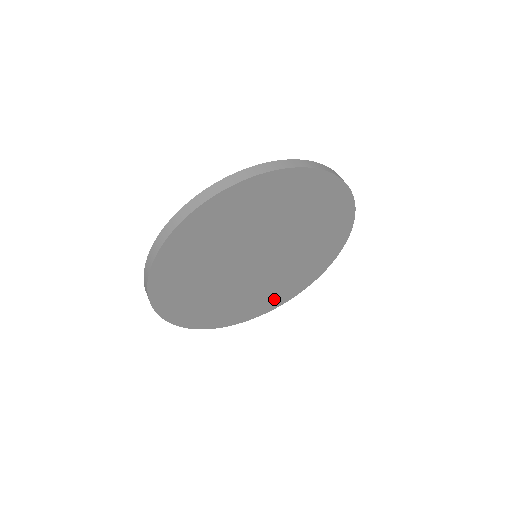
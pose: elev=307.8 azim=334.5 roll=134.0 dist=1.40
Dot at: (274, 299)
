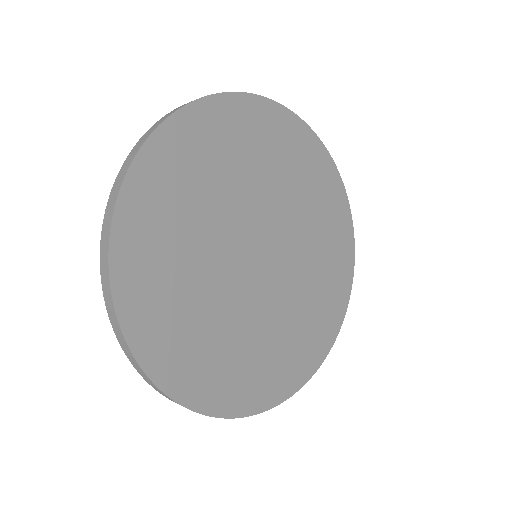
Dot at: (322, 327)
